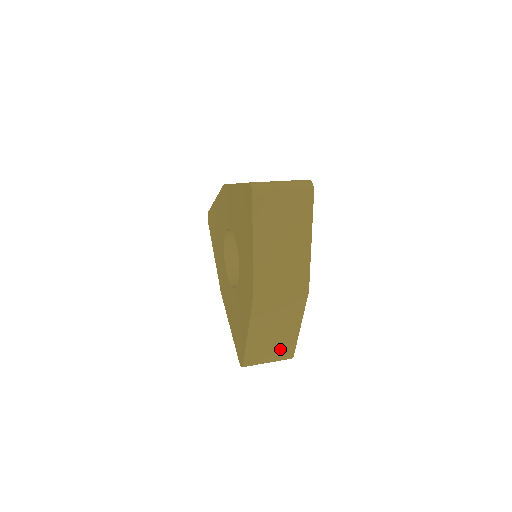
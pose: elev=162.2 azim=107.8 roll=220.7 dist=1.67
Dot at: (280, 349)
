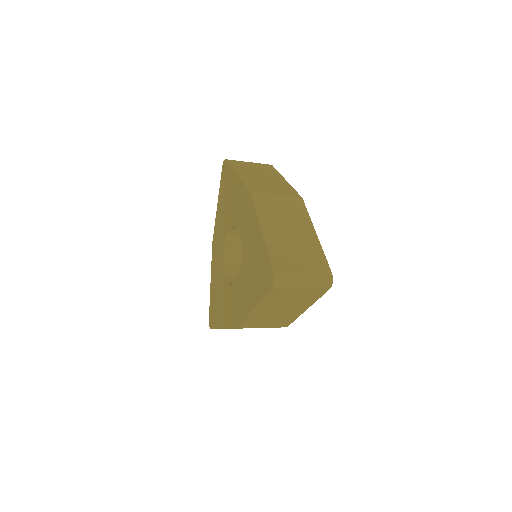
Dot at: (309, 258)
